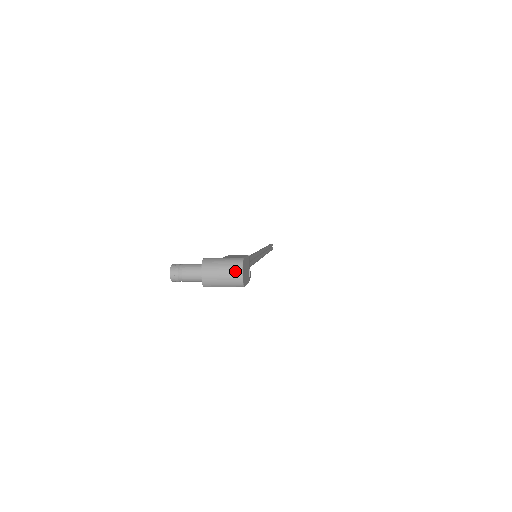
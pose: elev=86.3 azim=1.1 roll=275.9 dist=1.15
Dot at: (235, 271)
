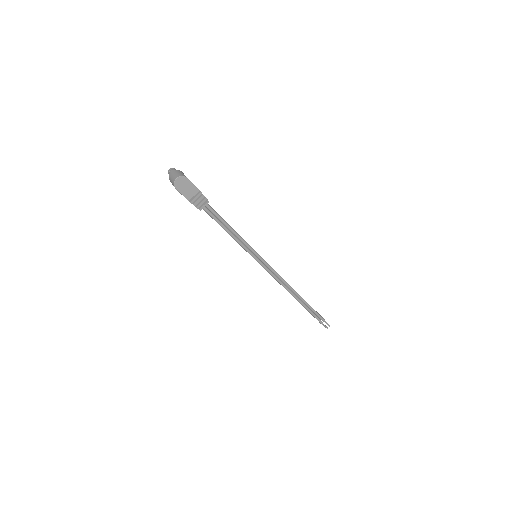
Dot at: (177, 176)
